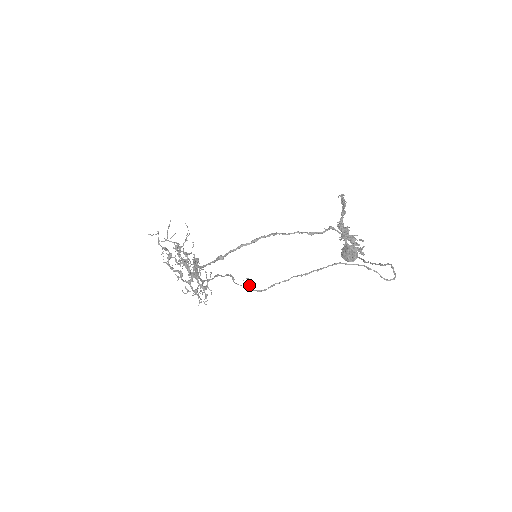
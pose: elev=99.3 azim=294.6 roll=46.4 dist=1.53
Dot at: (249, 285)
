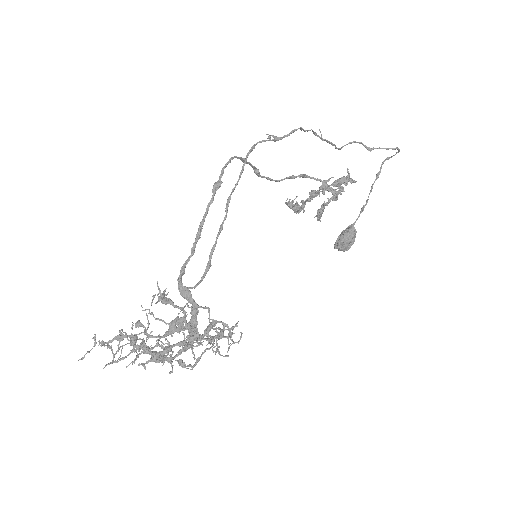
Dot at: (277, 137)
